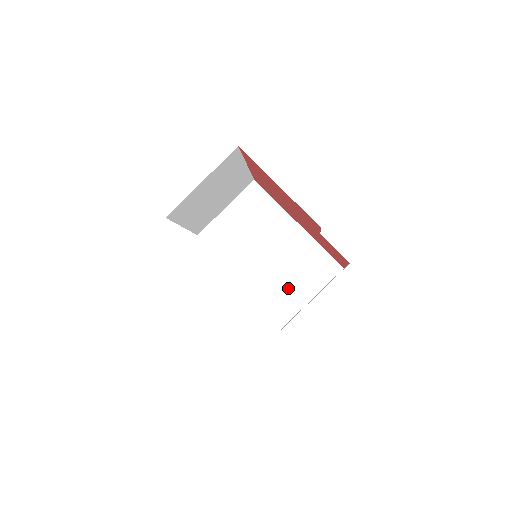
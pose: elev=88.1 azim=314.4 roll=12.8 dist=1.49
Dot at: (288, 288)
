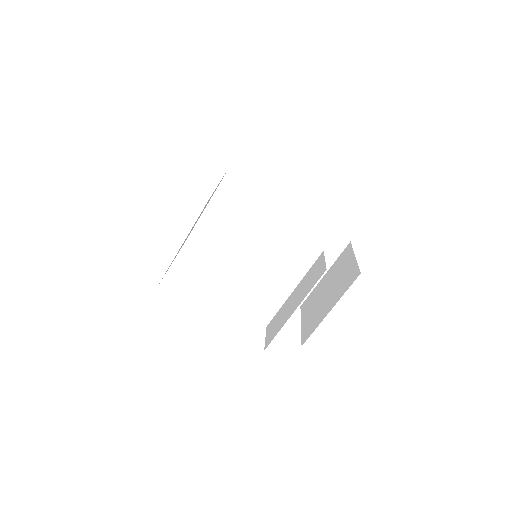
Dot at: (296, 272)
